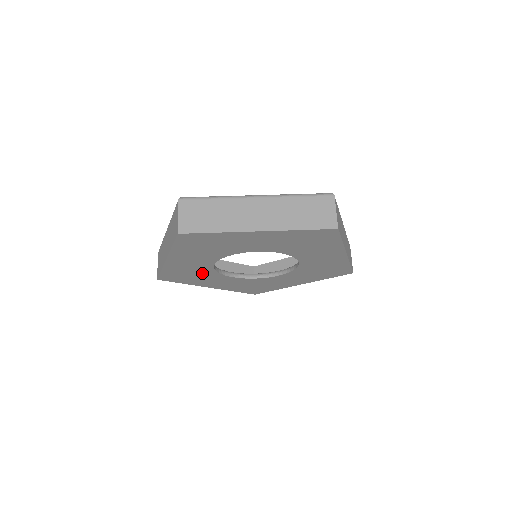
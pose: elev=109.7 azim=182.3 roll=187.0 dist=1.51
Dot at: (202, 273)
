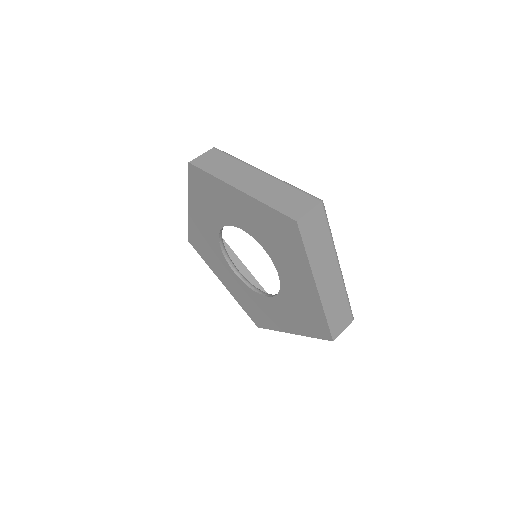
Dot at: (214, 249)
